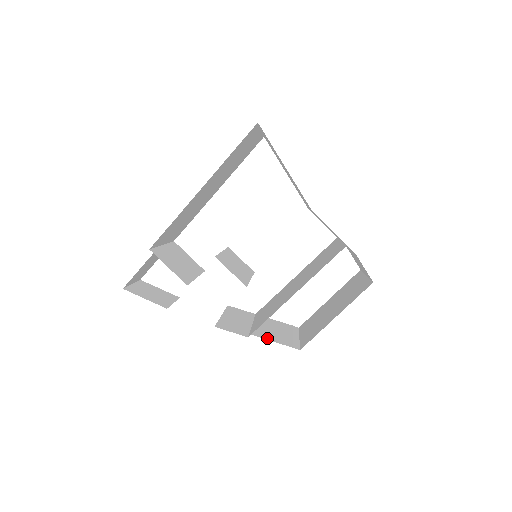
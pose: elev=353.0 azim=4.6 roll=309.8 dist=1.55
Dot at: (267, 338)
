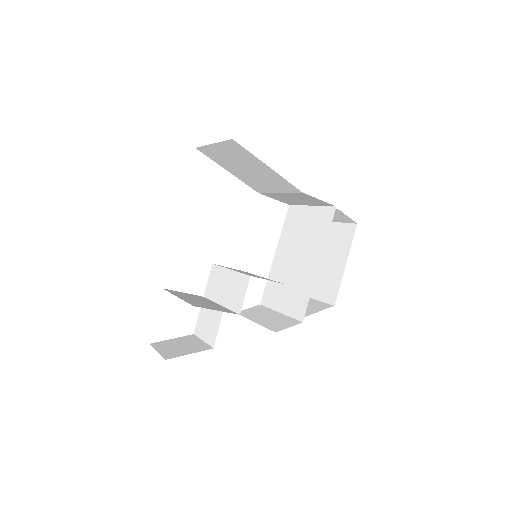
Dot at: (308, 314)
